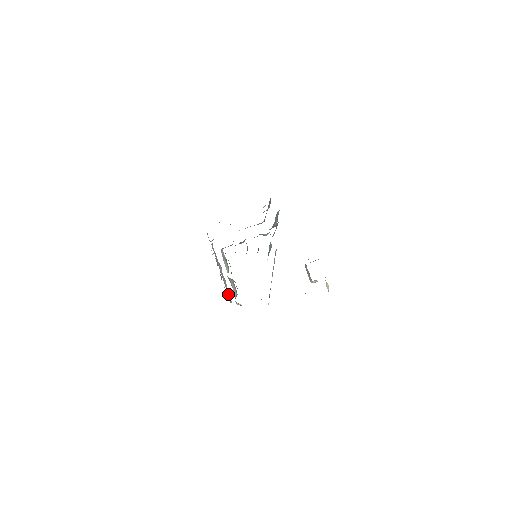
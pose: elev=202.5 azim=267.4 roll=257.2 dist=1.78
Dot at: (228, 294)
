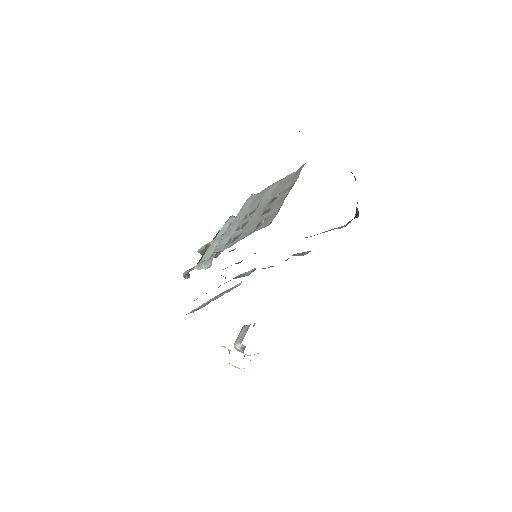
Dot at: (223, 242)
